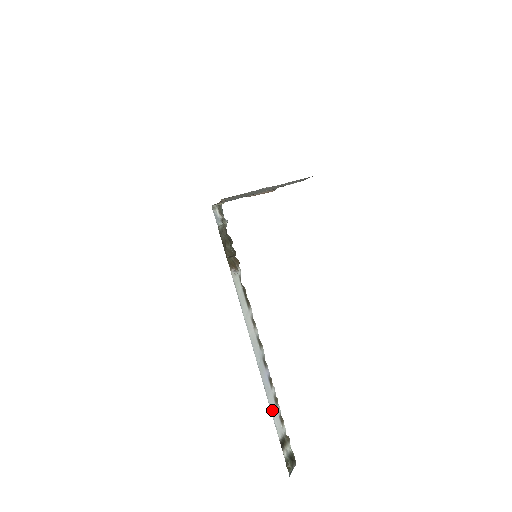
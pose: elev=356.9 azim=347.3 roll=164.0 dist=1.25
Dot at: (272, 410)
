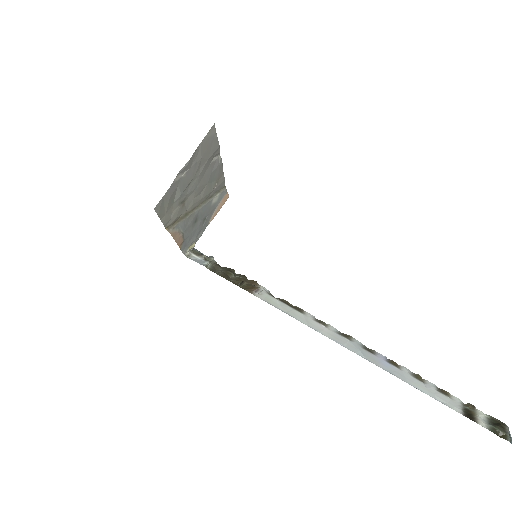
Dot at: (422, 390)
